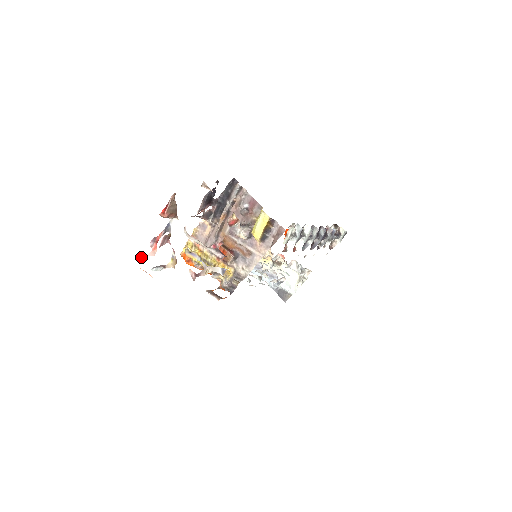
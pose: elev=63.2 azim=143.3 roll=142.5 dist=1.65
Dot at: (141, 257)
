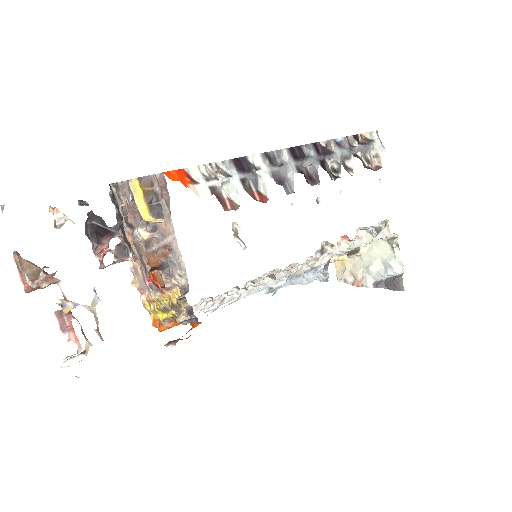
Dot at: occluded
